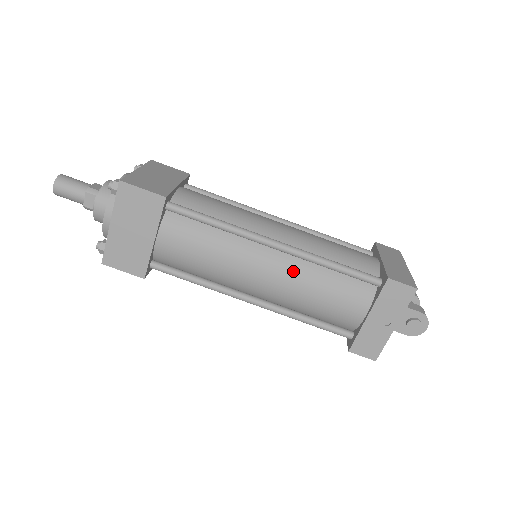
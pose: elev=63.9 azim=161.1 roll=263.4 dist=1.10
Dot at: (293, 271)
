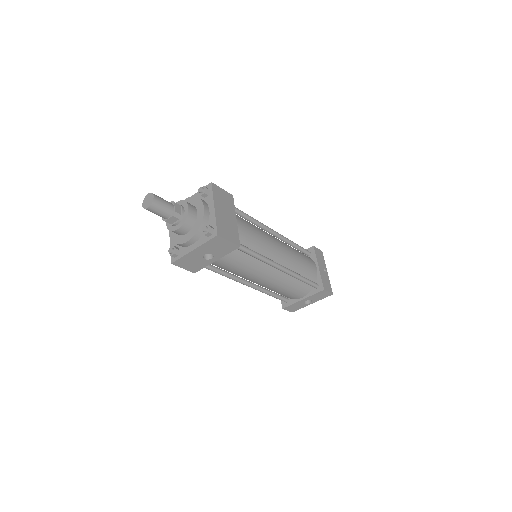
Dot at: (286, 245)
